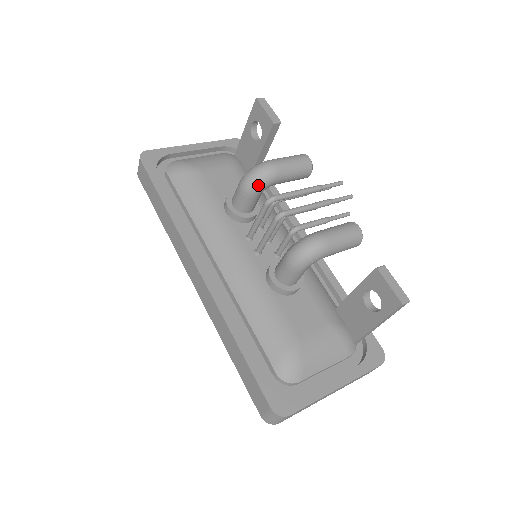
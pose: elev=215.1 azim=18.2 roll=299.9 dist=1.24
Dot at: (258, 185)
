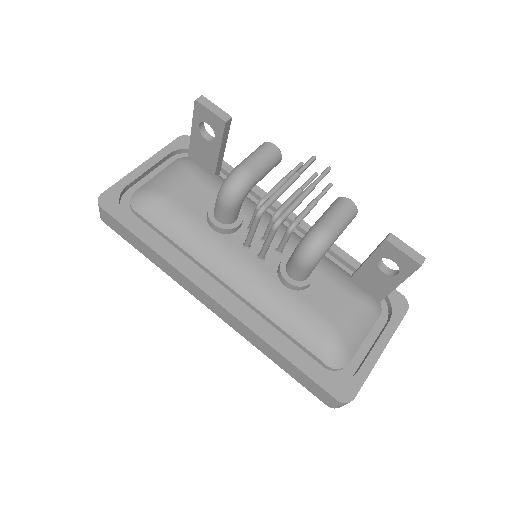
Dot at: (239, 197)
